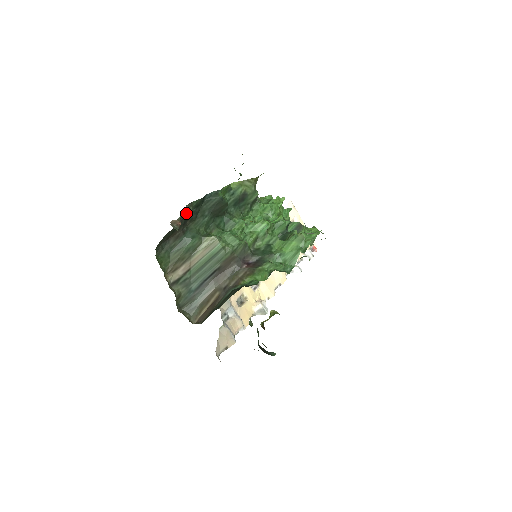
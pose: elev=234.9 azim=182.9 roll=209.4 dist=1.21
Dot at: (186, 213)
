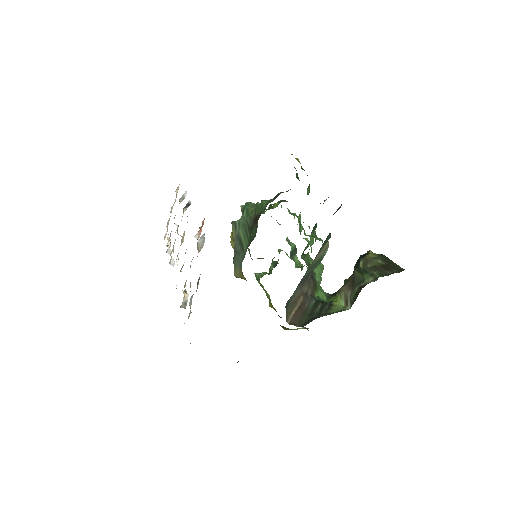
Dot at: occluded
